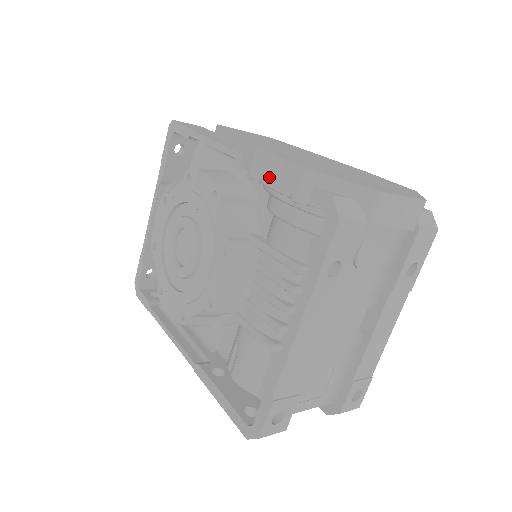
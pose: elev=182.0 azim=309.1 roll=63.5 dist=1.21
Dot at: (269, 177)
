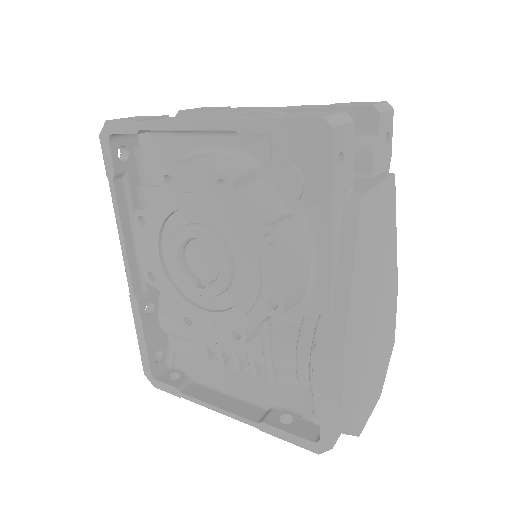
Dot at: (320, 389)
